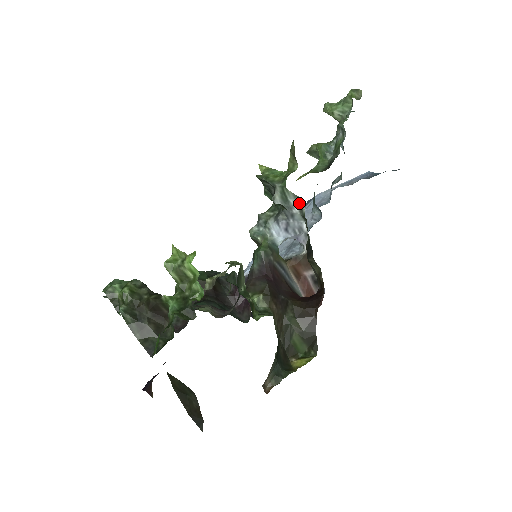
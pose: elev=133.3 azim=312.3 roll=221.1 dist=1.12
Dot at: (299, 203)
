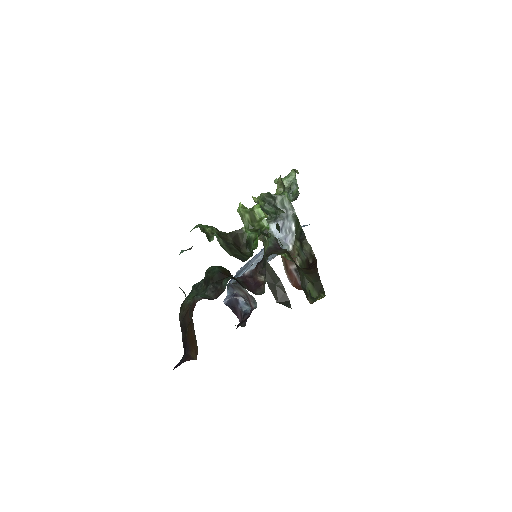
Dot at: (291, 208)
